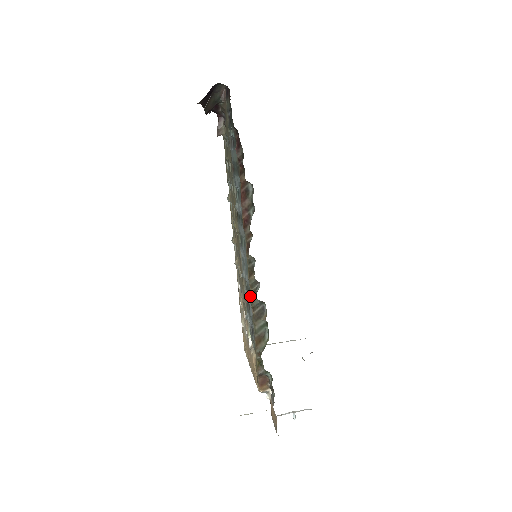
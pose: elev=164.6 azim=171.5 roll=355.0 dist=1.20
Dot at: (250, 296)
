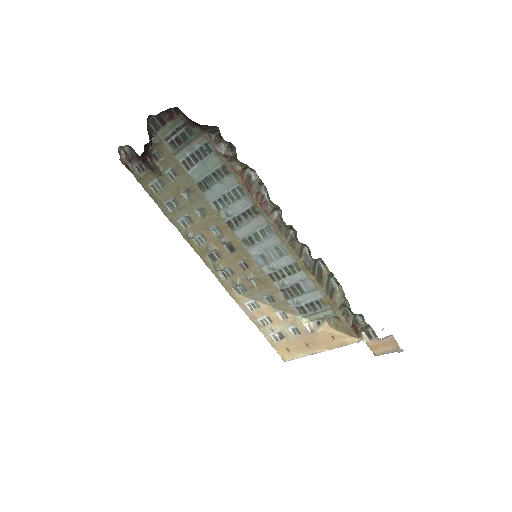
Dot at: (303, 266)
